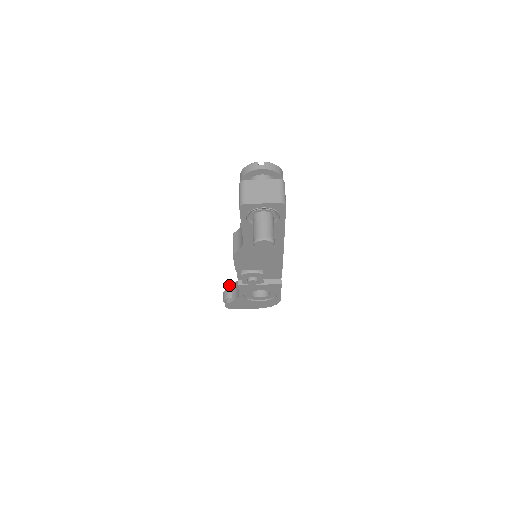
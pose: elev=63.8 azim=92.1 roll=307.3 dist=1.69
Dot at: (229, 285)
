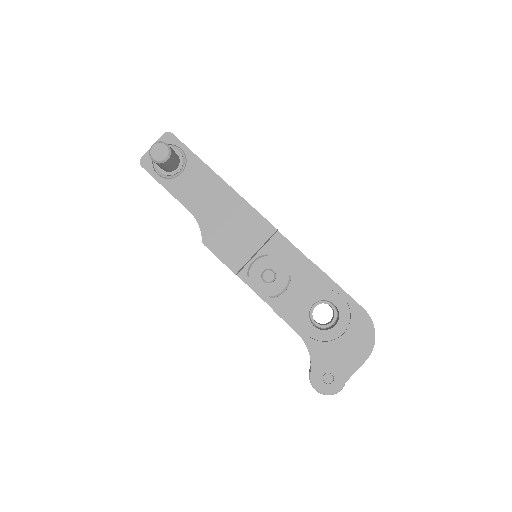
Dot at: occluded
